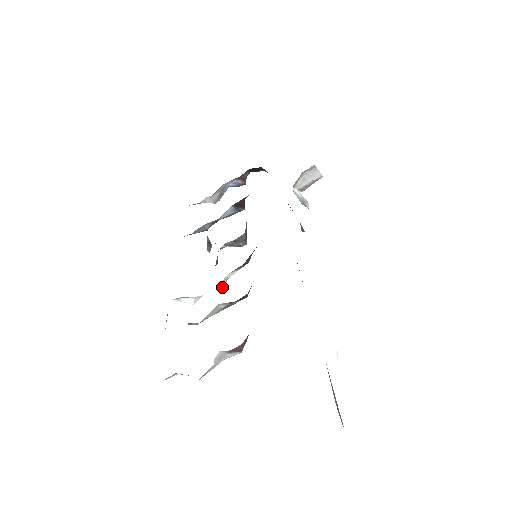
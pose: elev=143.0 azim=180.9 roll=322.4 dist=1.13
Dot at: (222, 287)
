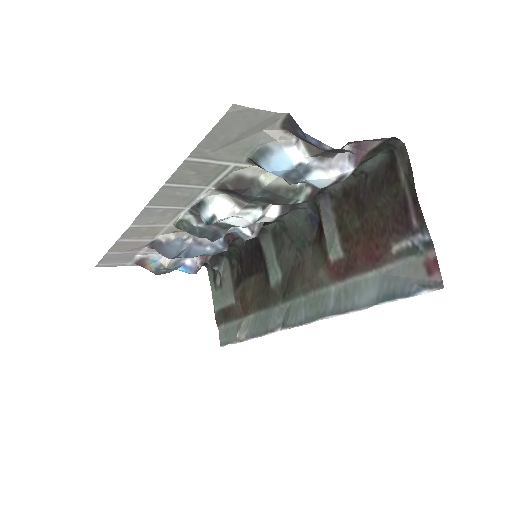
Dot at: (263, 212)
